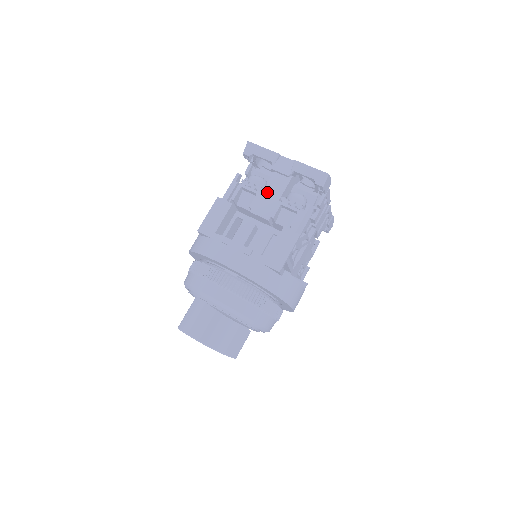
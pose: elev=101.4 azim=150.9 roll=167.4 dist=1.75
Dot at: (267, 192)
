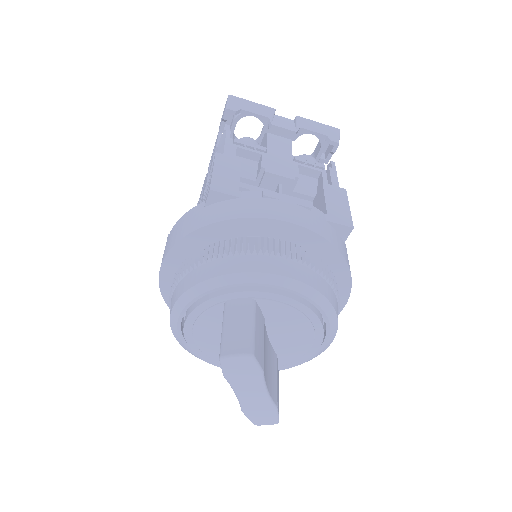
Dot at: (273, 153)
